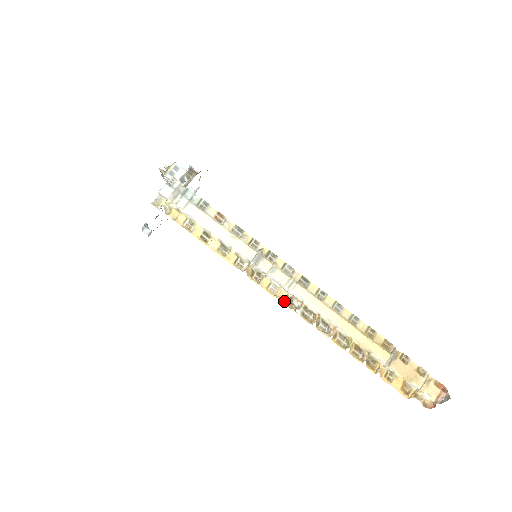
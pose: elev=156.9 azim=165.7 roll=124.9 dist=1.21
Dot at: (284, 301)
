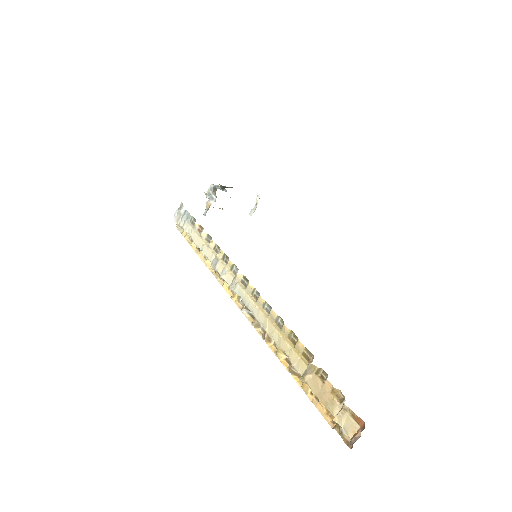
Dot at: (239, 301)
